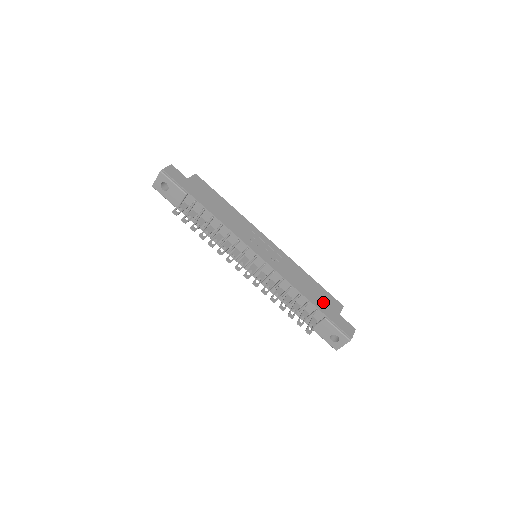
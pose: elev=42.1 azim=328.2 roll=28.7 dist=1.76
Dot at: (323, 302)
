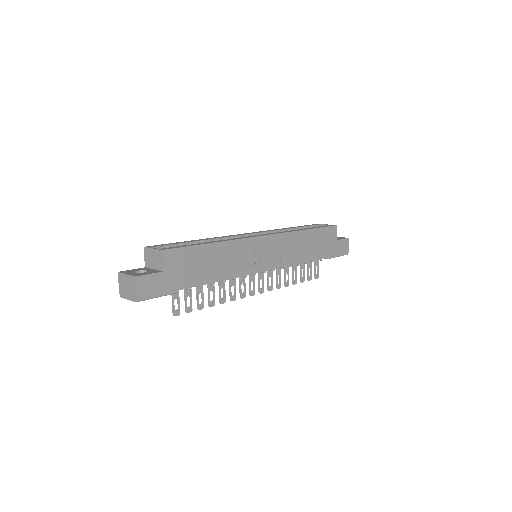
Dot at: (324, 245)
